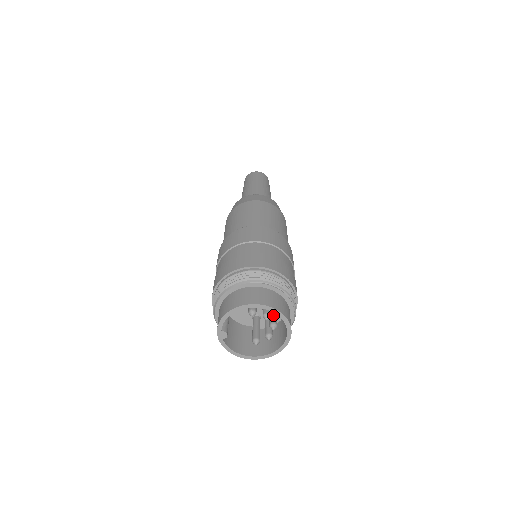
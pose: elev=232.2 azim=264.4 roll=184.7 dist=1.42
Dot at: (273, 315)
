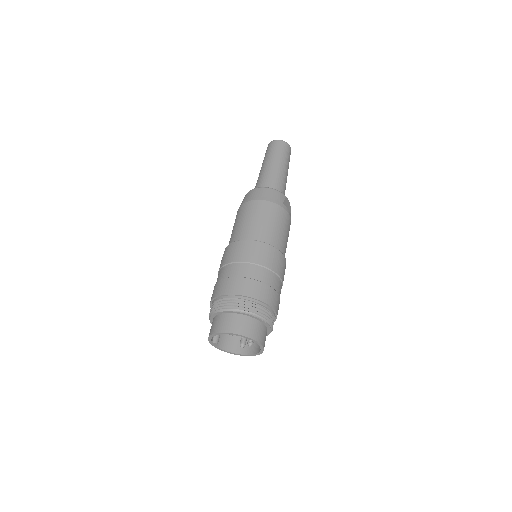
Dot at: occluded
